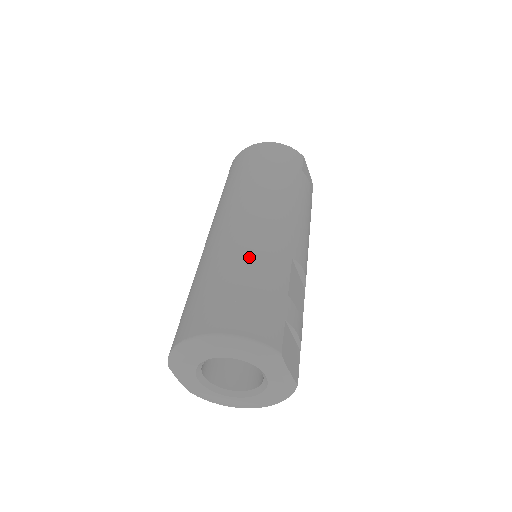
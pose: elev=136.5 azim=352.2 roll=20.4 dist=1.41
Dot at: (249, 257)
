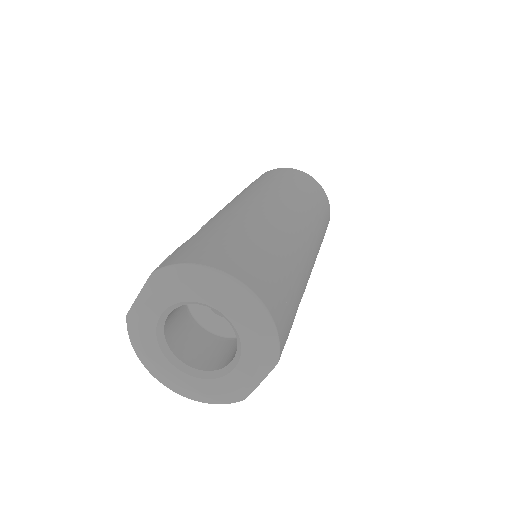
Dot at: (292, 254)
